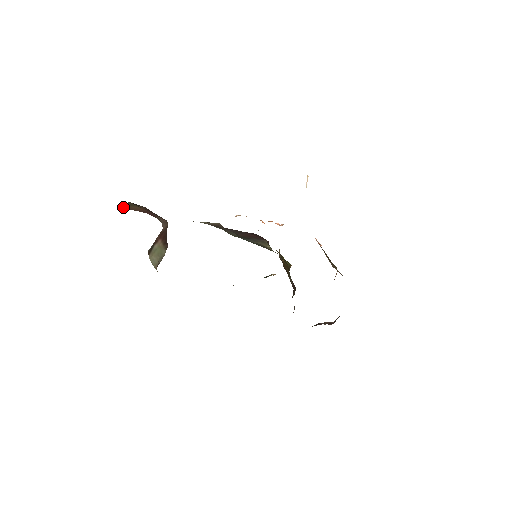
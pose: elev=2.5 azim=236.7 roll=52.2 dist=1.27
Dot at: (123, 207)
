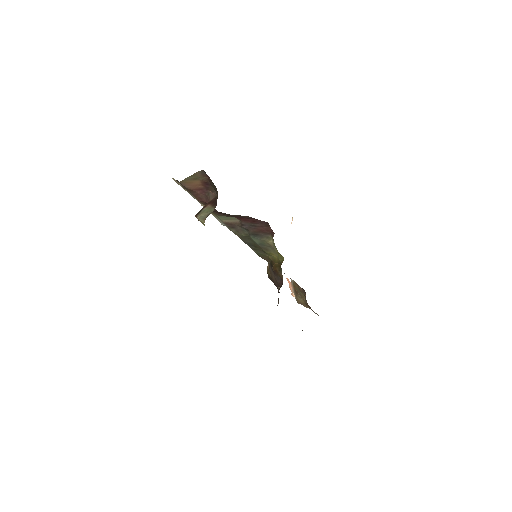
Dot at: (184, 184)
